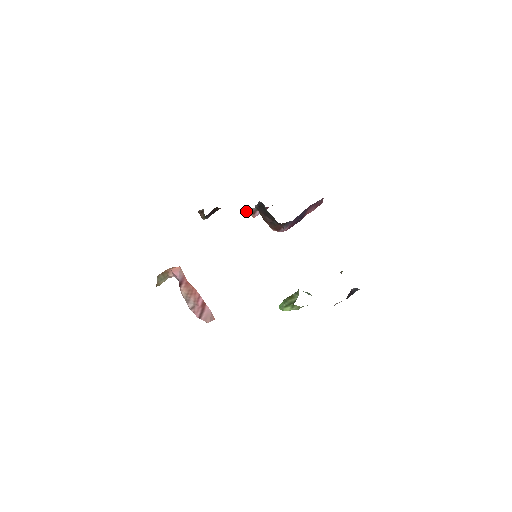
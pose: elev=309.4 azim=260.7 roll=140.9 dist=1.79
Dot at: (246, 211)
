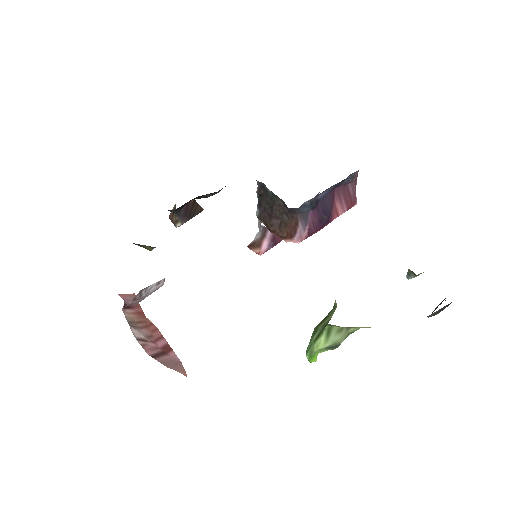
Dot at: (249, 247)
